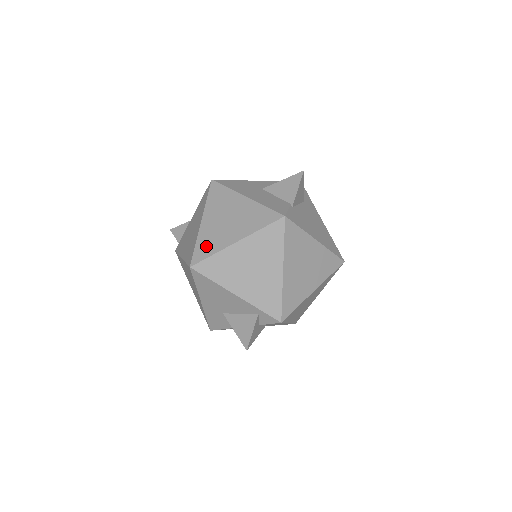
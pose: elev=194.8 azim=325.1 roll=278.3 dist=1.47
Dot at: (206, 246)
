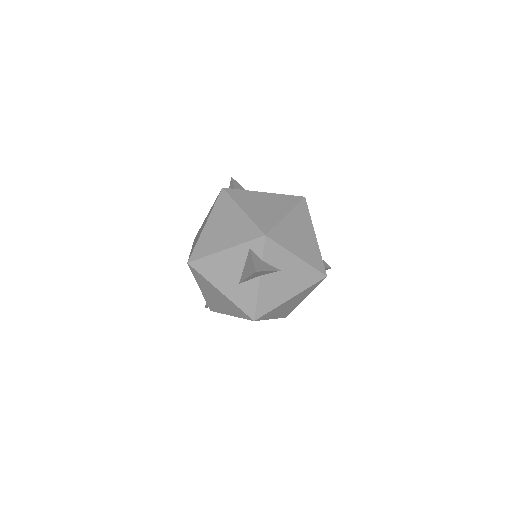
Dot at: (193, 248)
